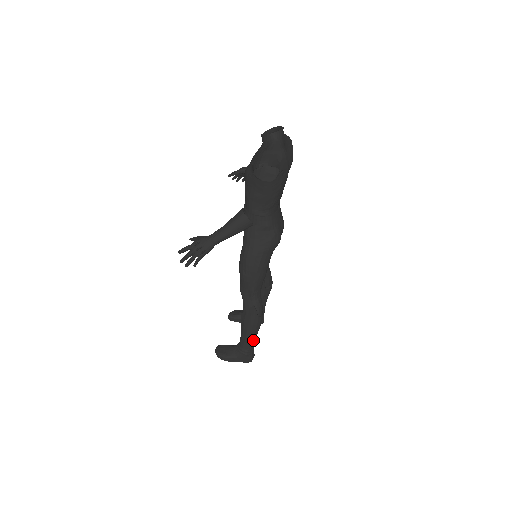
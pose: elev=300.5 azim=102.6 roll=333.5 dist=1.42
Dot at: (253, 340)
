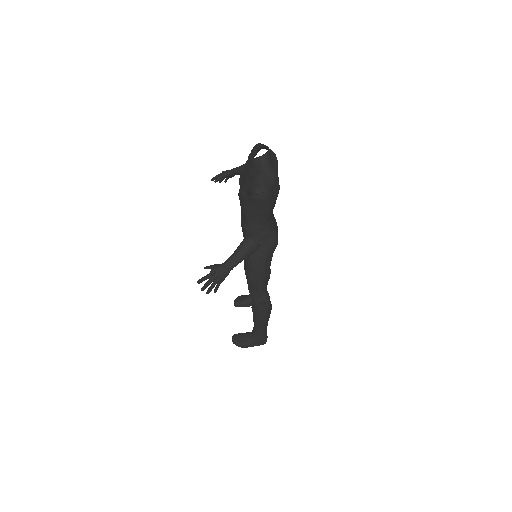
Dot at: (266, 327)
